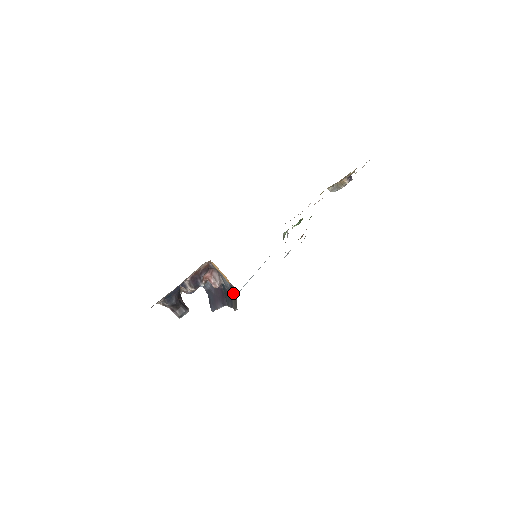
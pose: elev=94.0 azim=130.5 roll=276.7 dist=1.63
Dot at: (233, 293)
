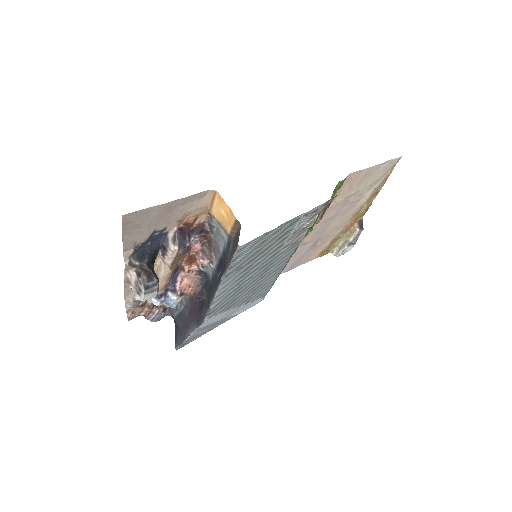
Dot at: (231, 248)
